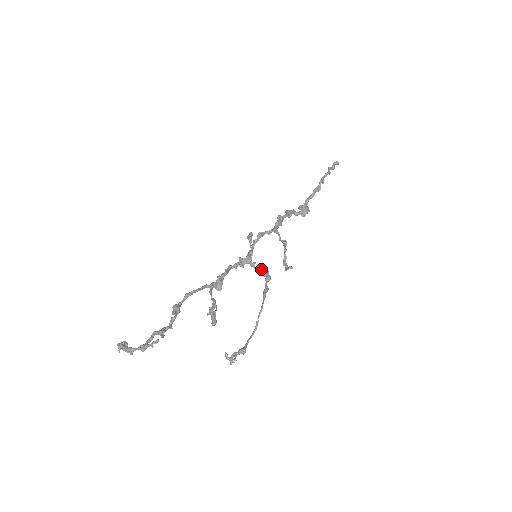
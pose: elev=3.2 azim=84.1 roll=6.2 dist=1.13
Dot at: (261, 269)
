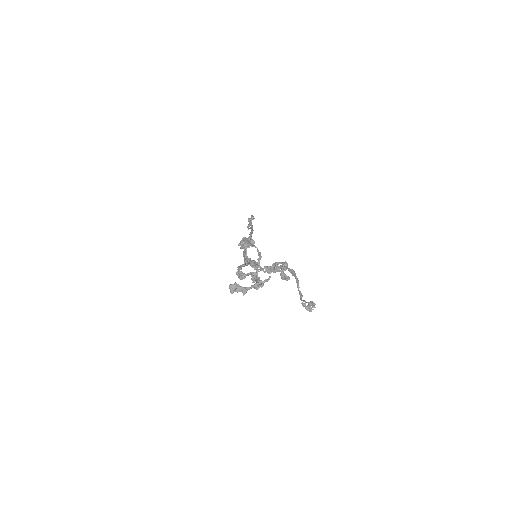
Dot at: occluded
